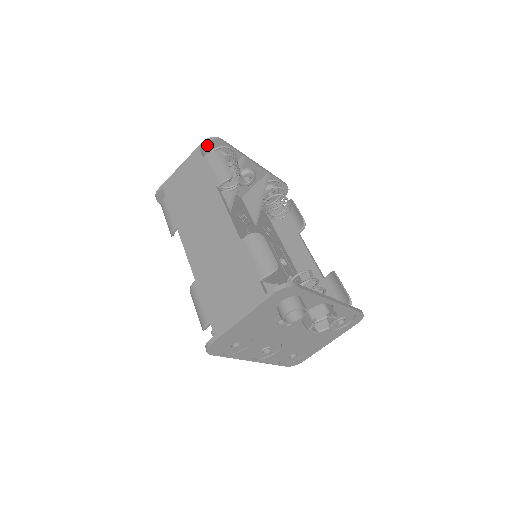
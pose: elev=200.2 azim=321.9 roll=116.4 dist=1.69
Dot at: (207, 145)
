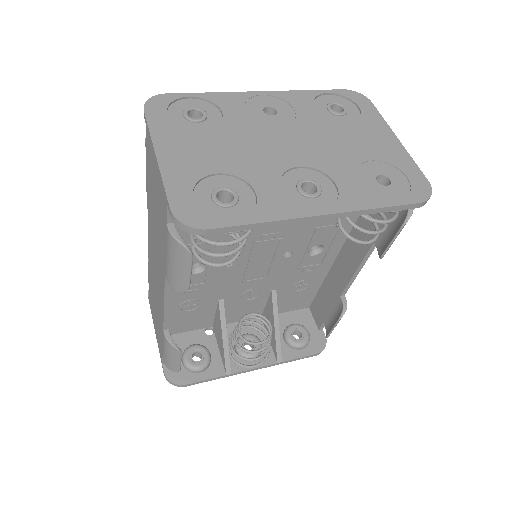
Dot at: (179, 215)
